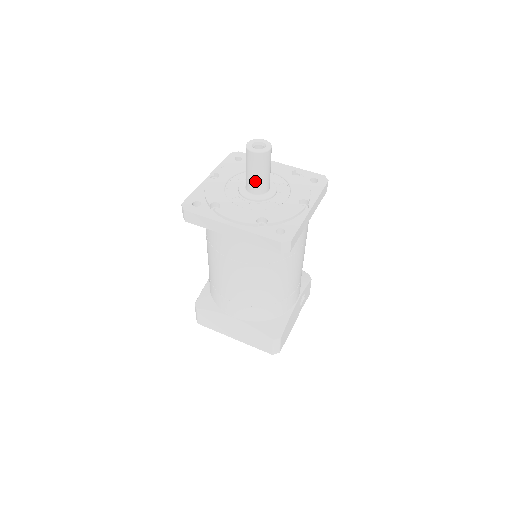
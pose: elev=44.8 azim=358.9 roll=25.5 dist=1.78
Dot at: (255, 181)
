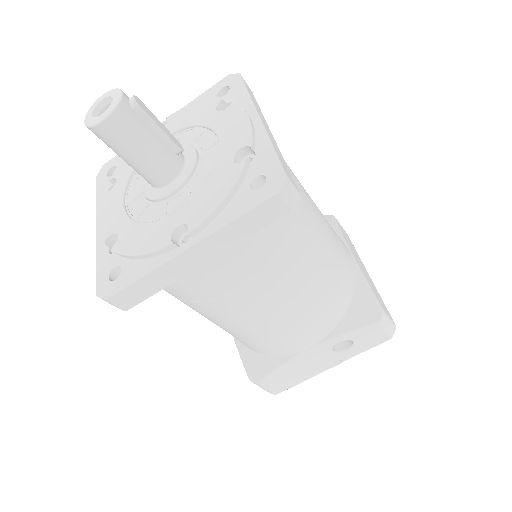
Dot at: occluded
